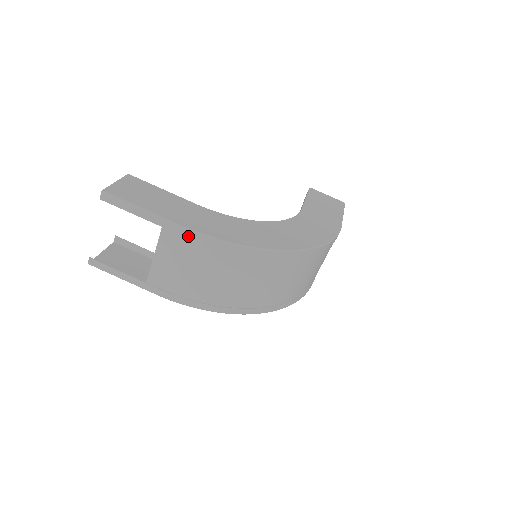
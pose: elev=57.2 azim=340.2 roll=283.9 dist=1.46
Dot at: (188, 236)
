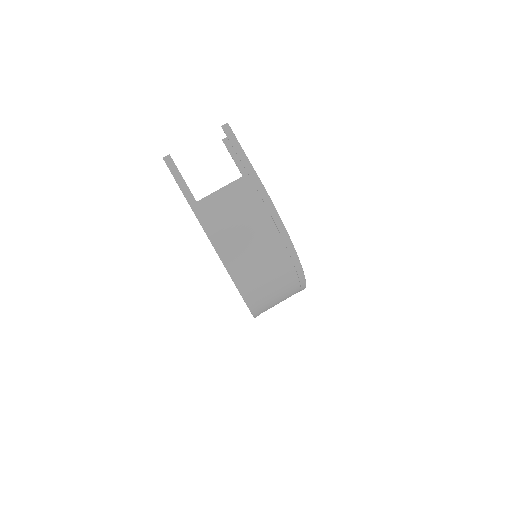
Dot at: (260, 192)
